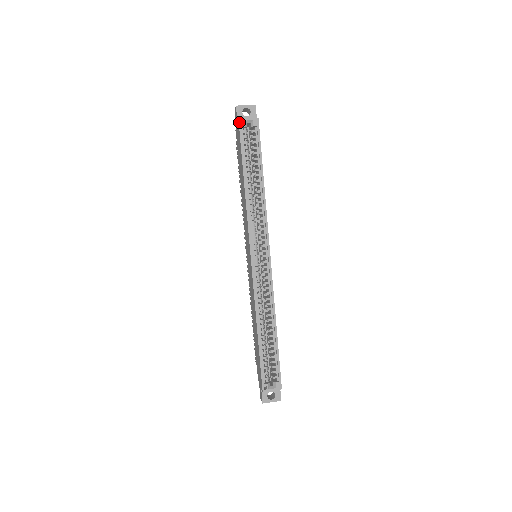
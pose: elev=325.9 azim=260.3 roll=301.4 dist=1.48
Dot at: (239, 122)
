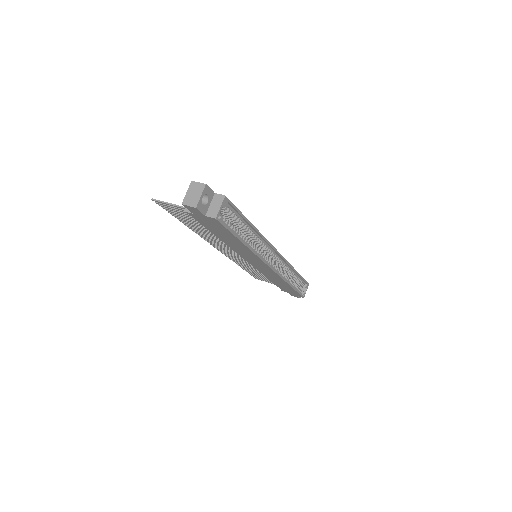
Dot at: (218, 220)
